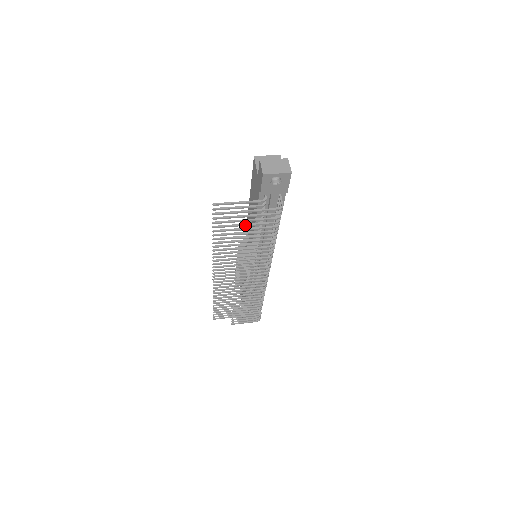
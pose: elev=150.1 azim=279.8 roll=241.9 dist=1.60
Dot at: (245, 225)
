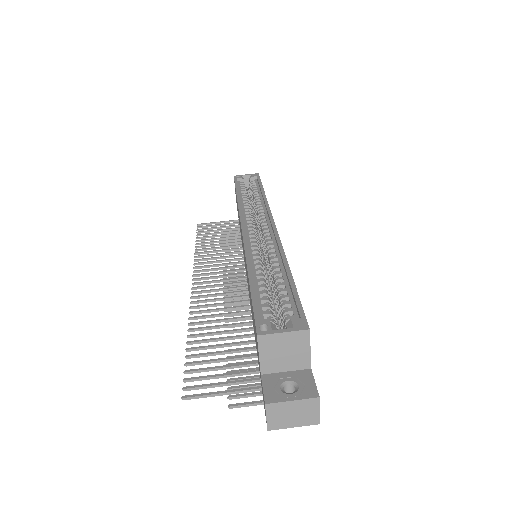
Dot at: occluded
